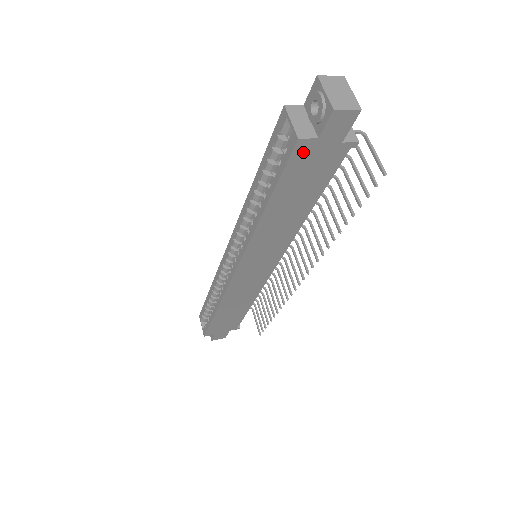
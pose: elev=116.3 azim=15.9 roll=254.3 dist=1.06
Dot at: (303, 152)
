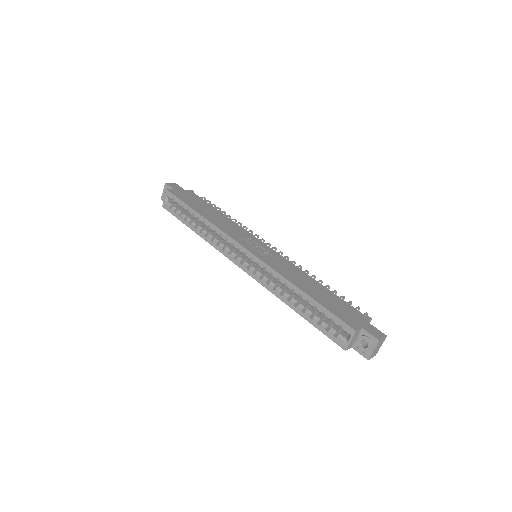
Dot at: occluded
